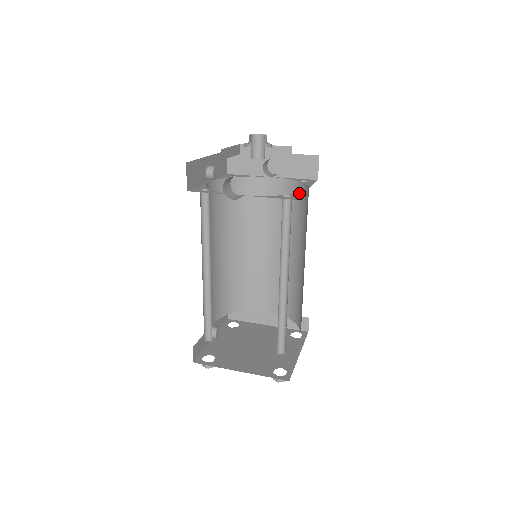
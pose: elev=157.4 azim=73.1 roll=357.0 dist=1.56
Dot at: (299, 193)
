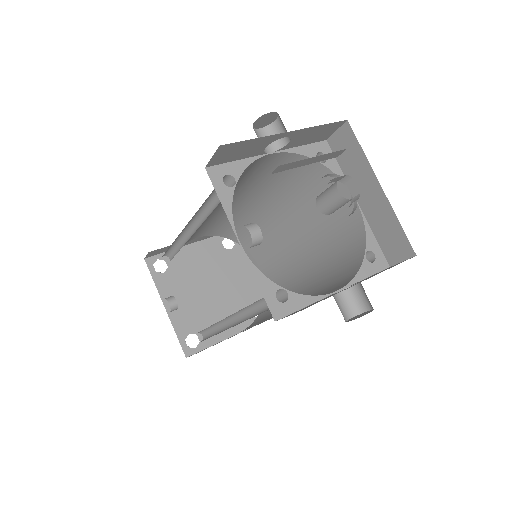
Dot at: (369, 234)
